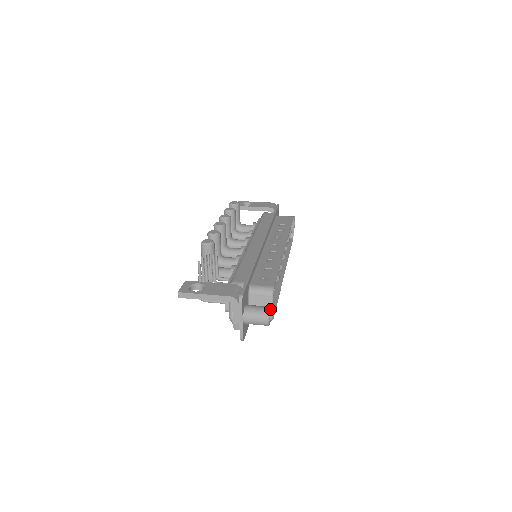
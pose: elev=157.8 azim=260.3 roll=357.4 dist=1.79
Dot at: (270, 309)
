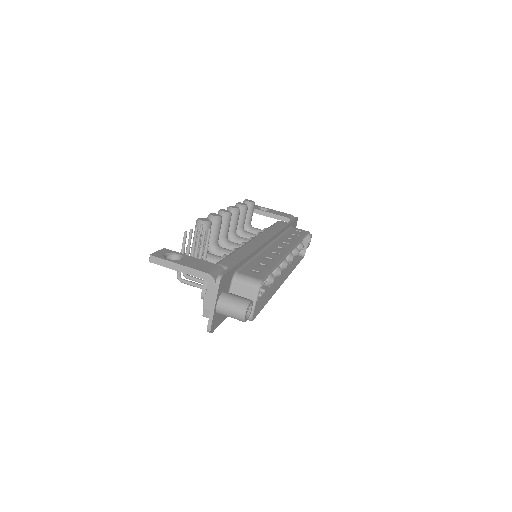
Dot at: (251, 303)
